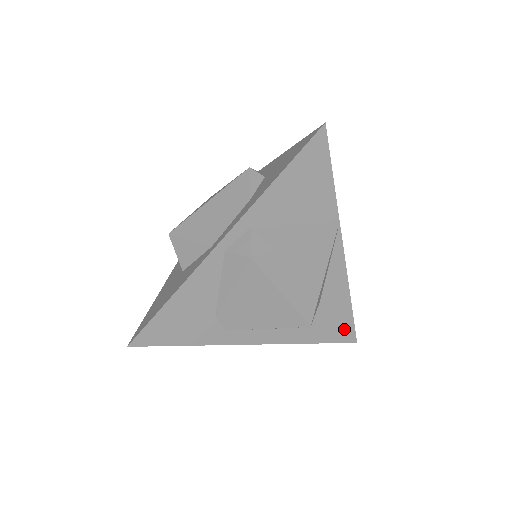
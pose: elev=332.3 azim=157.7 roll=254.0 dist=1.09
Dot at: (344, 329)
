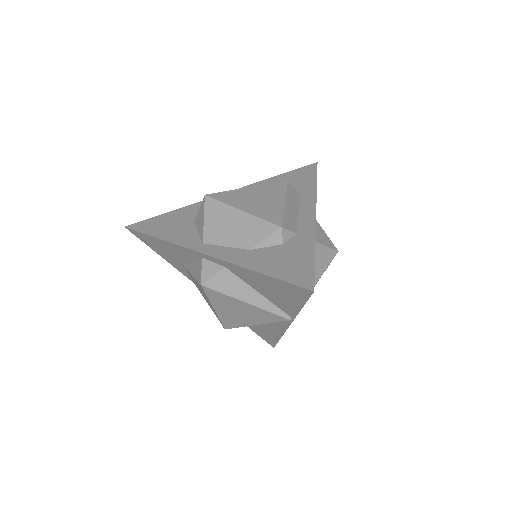
Dot at: (268, 338)
